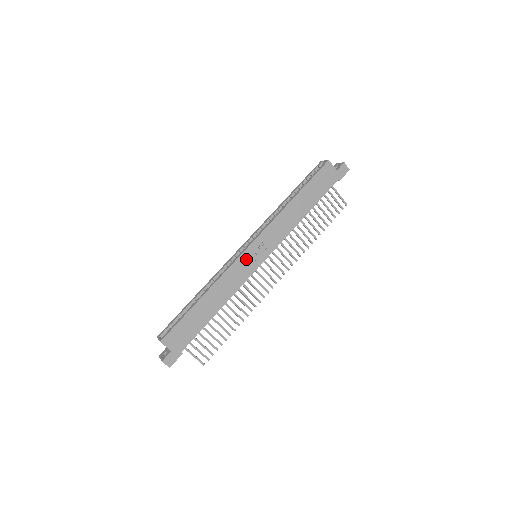
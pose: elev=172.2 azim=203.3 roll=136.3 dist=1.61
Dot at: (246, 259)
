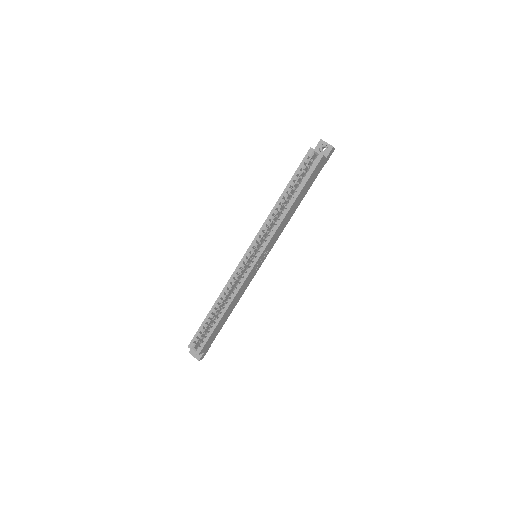
Dot at: (254, 269)
